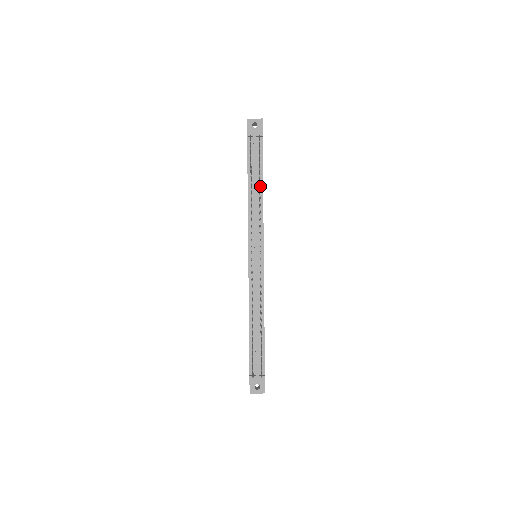
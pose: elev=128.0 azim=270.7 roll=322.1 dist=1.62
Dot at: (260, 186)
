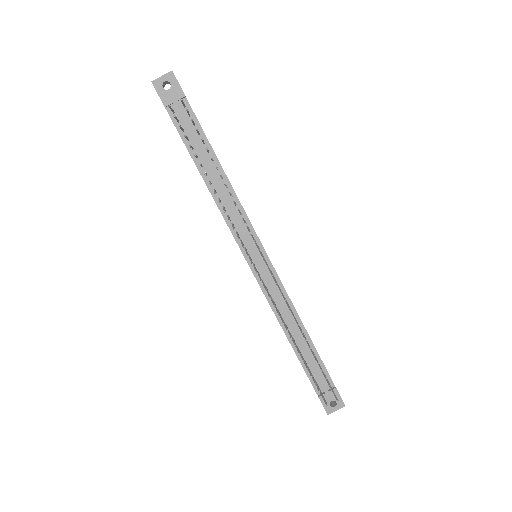
Dot at: (217, 166)
